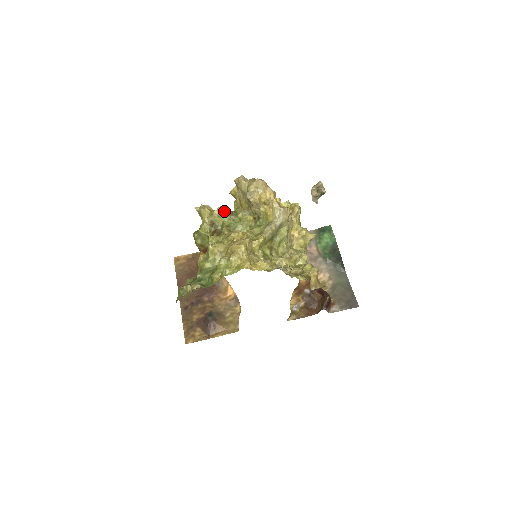
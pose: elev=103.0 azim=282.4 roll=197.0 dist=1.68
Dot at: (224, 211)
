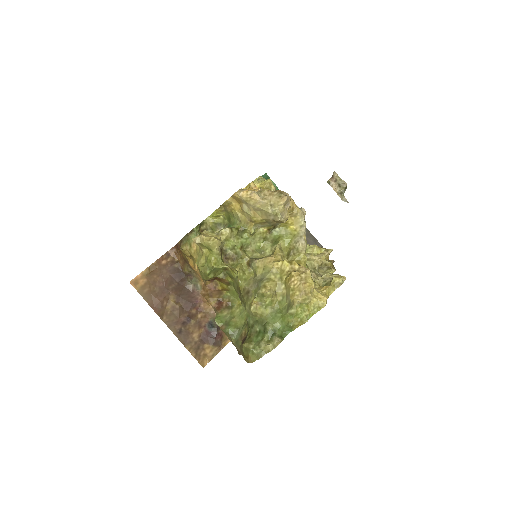
Dot at: (232, 233)
